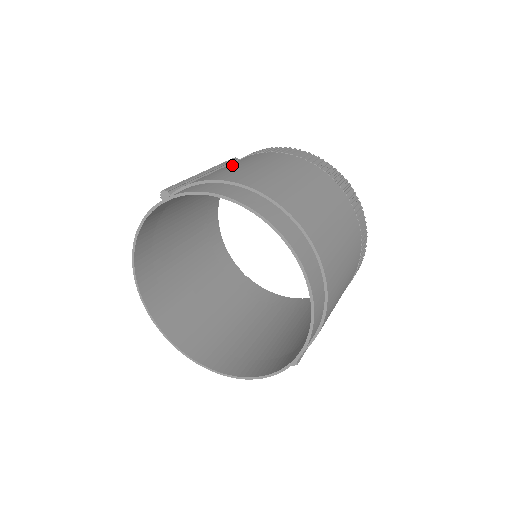
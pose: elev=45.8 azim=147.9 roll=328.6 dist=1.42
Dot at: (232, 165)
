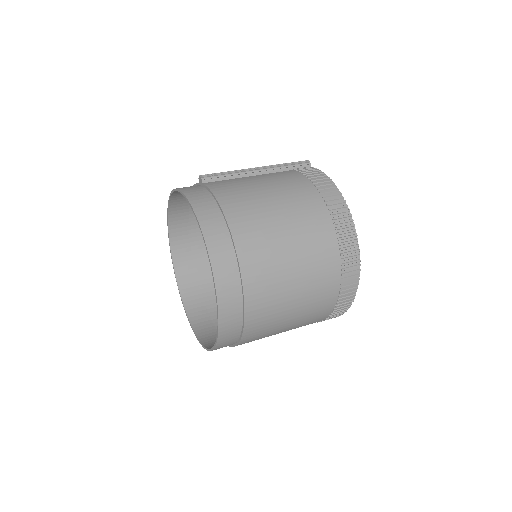
Dot at: (266, 186)
